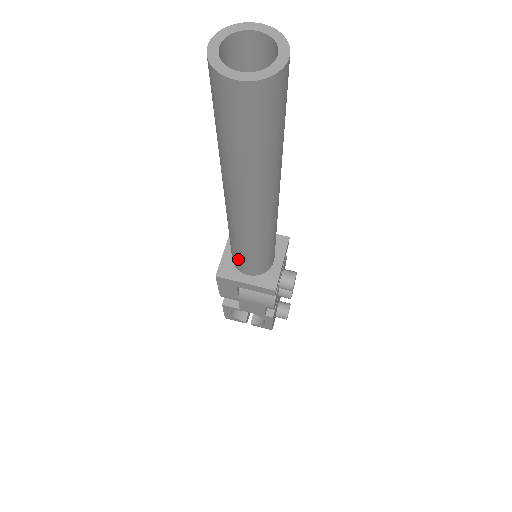
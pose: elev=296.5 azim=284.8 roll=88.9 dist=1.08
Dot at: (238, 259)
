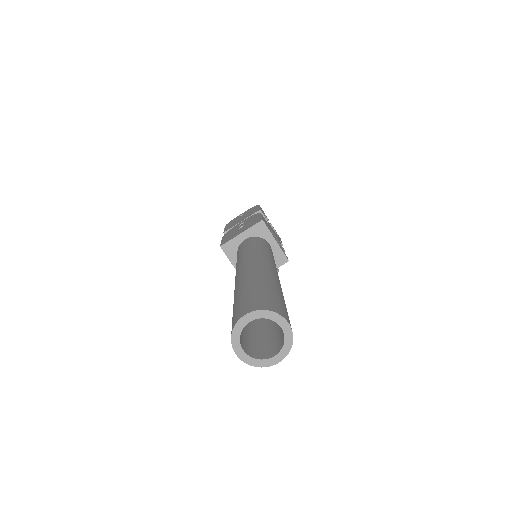
Dot at: occluded
